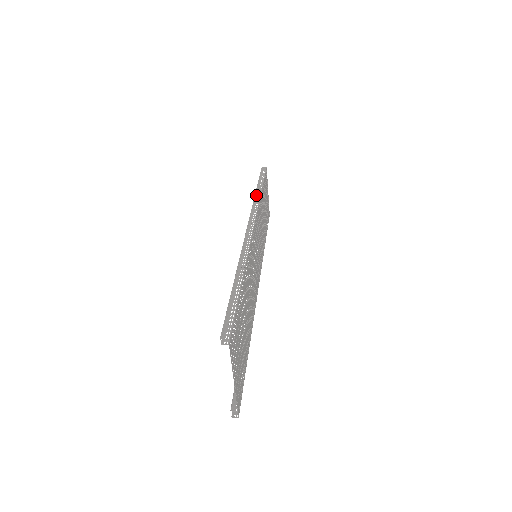
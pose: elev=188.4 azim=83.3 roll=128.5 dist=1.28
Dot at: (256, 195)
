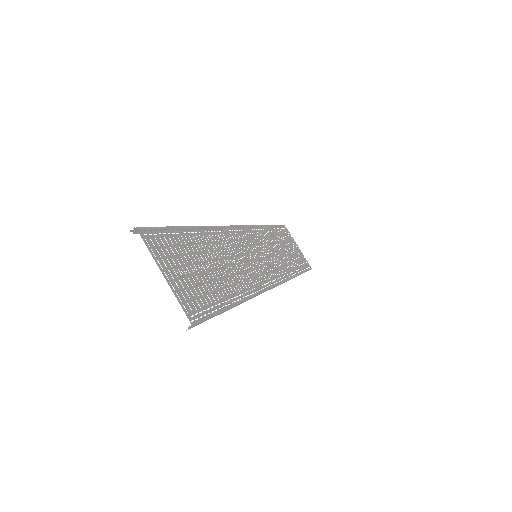
Dot at: occluded
